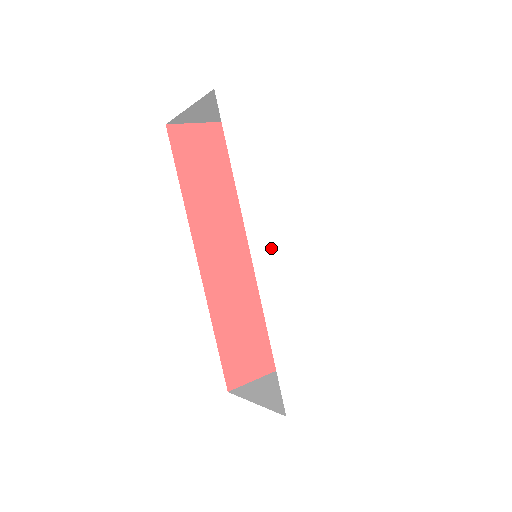
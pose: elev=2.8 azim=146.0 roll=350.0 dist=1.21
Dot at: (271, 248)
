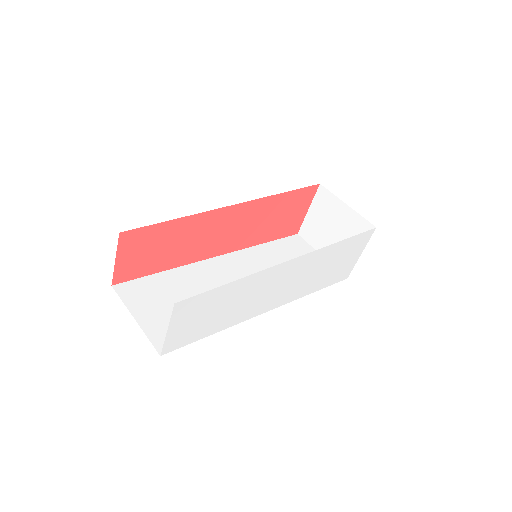
Dot at: (274, 297)
